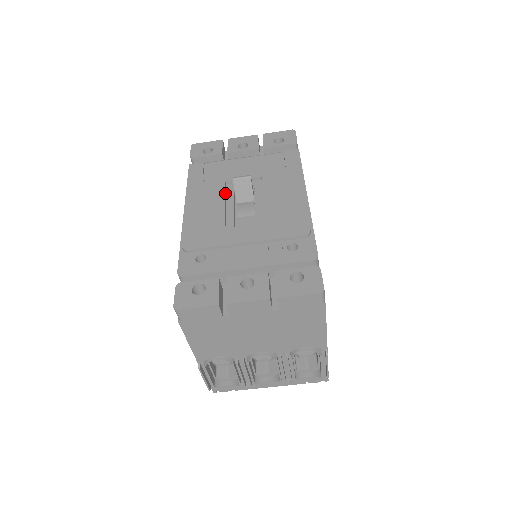
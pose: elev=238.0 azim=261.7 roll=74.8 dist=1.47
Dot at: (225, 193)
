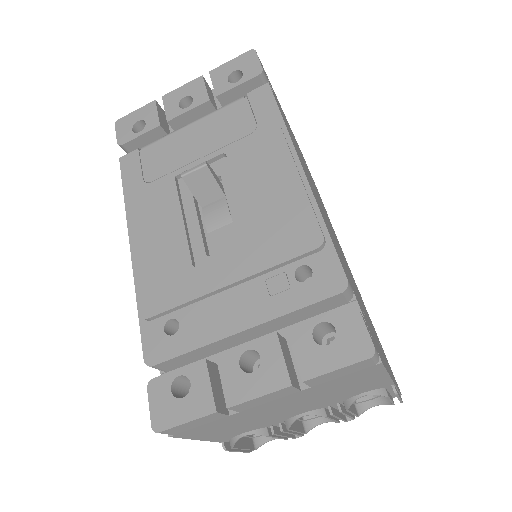
Dot at: (179, 197)
